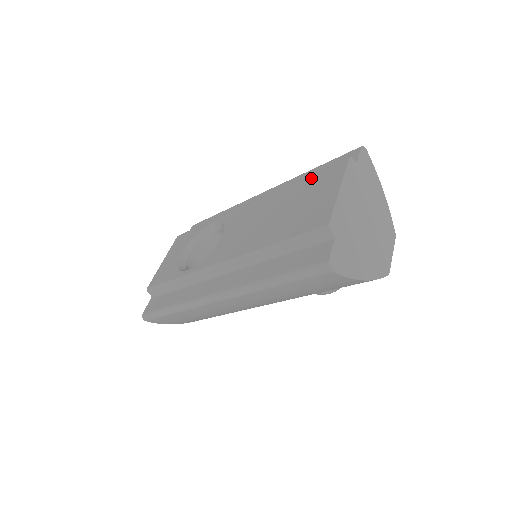
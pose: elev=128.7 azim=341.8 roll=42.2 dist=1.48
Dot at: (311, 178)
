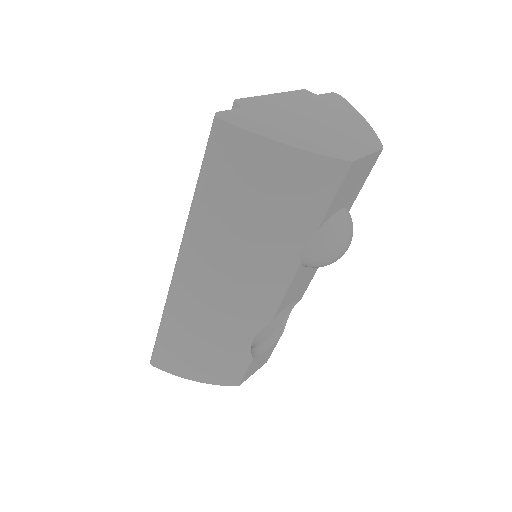
Dot at: occluded
